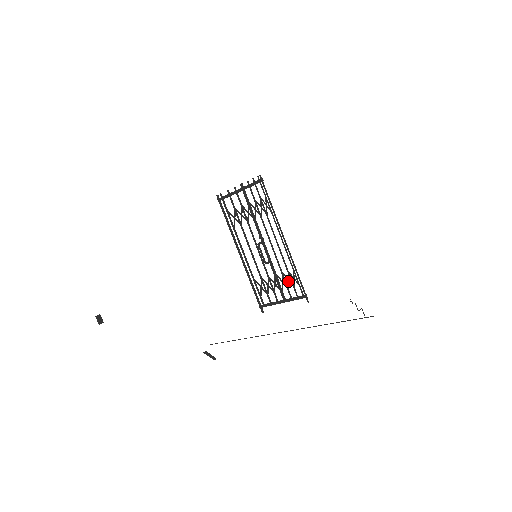
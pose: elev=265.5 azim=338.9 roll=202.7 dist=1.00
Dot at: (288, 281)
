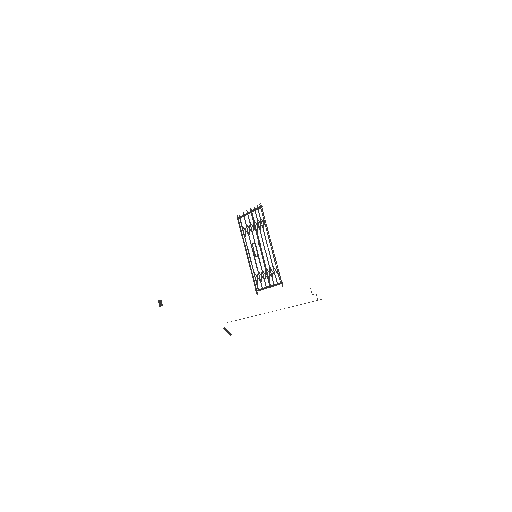
Dot at: (273, 273)
